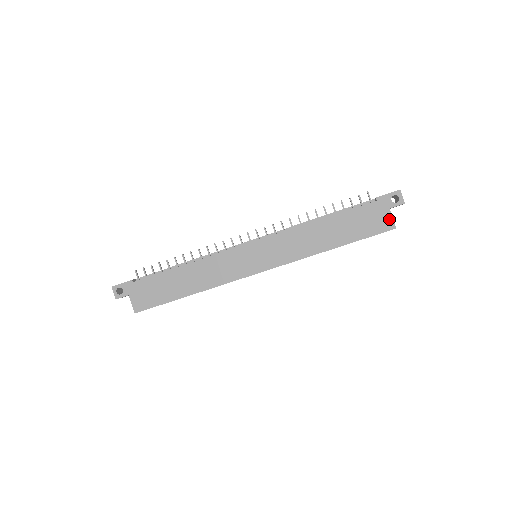
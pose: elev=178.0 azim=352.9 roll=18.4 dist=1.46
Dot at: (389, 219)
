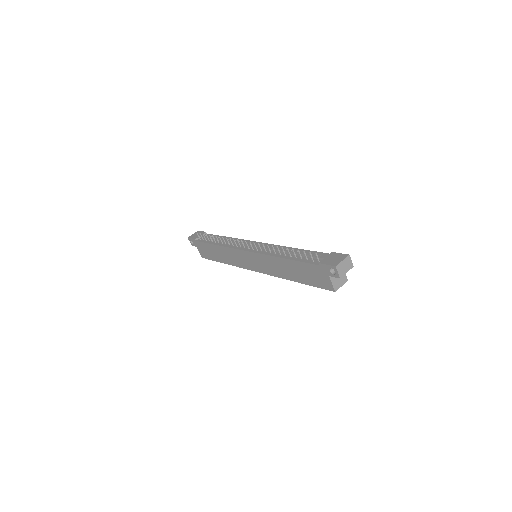
Dot at: (329, 283)
